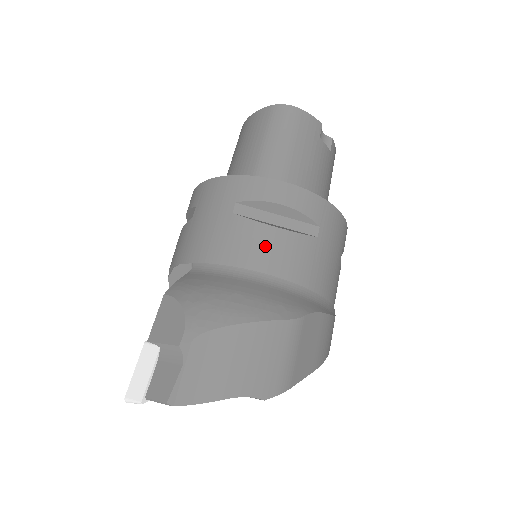
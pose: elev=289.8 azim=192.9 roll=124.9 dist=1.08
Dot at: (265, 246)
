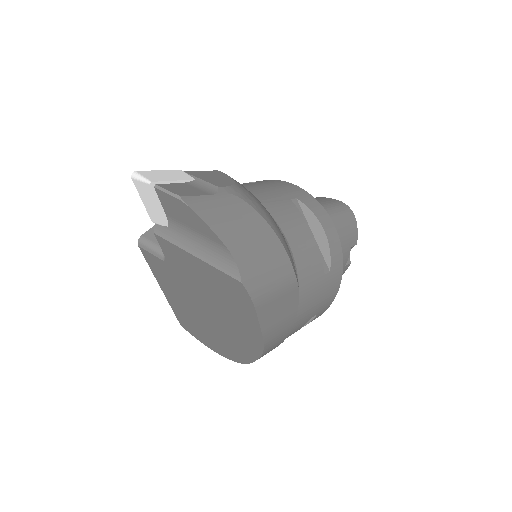
Dot at: (299, 232)
